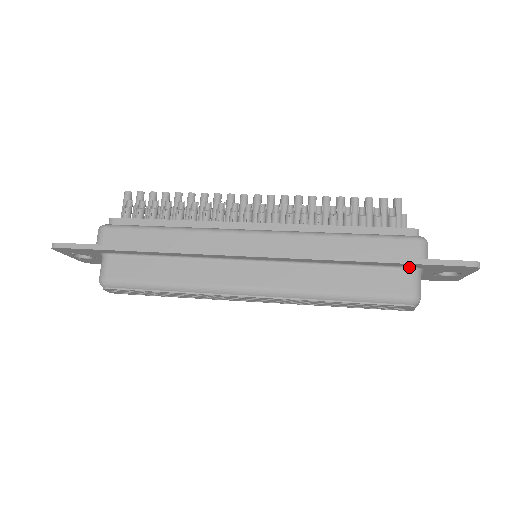
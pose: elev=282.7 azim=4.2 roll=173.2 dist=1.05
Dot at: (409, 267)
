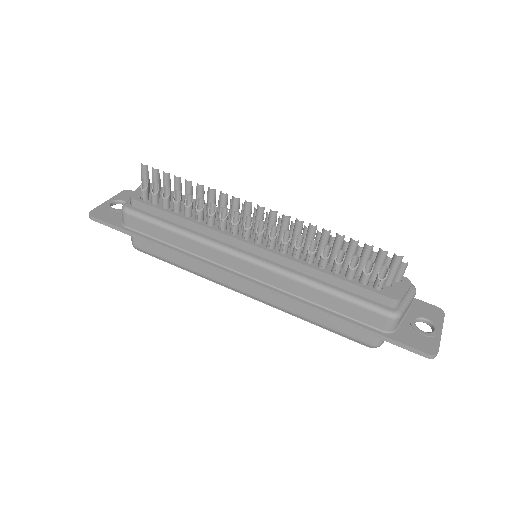
Dot at: occluded
